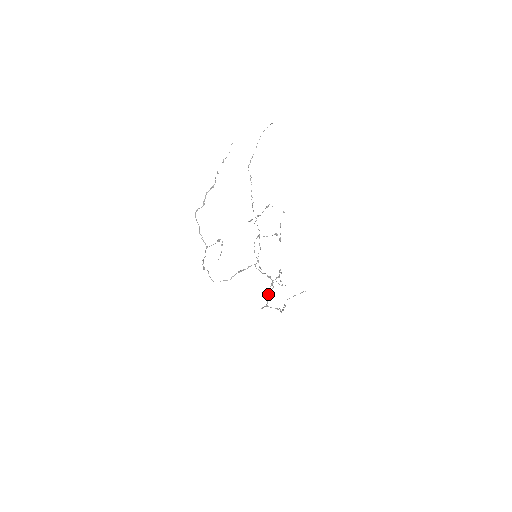
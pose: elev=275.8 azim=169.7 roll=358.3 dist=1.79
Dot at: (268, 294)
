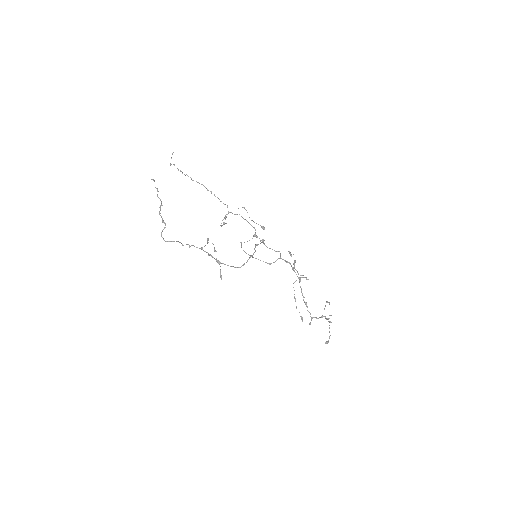
Dot at: (302, 294)
